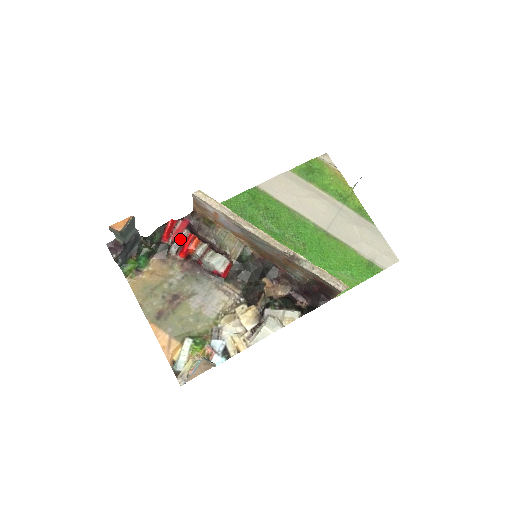
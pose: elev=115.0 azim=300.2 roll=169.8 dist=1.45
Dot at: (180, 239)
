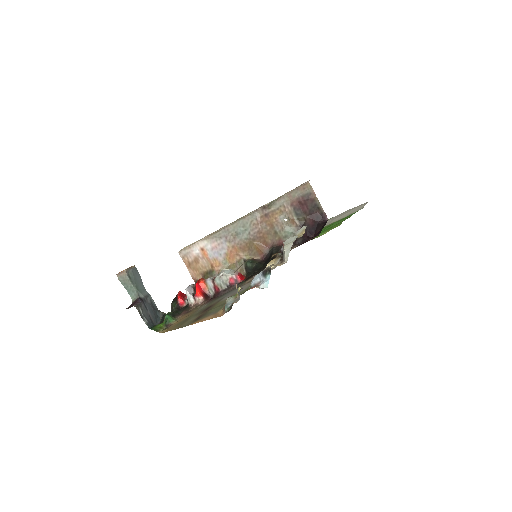
Dot at: (190, 286)
